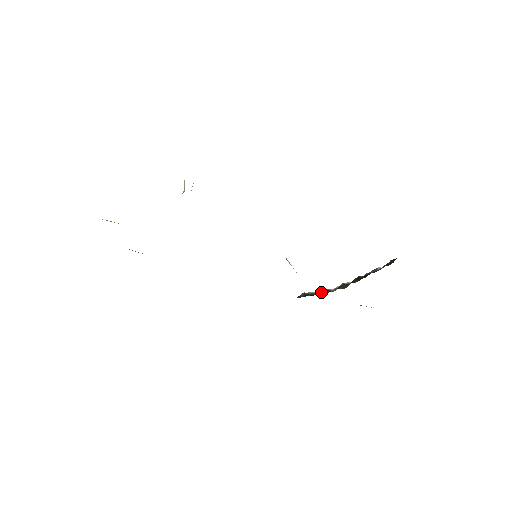
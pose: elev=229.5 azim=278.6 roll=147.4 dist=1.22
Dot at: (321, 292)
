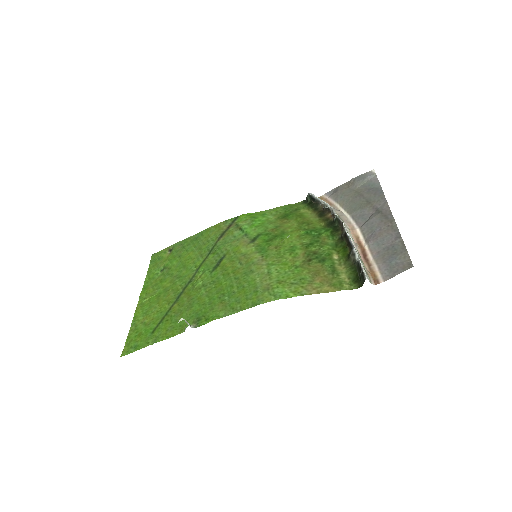
Dot at: (322, 203)
